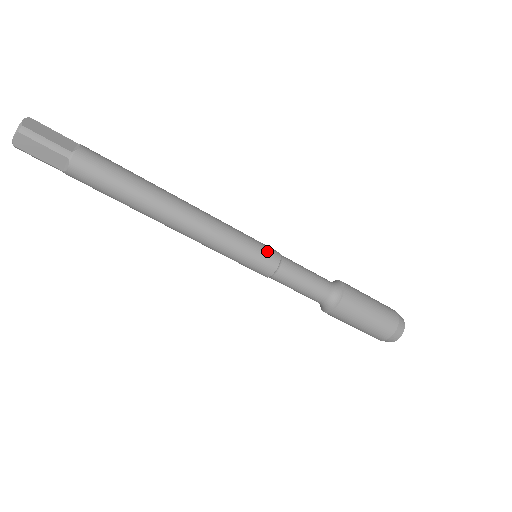
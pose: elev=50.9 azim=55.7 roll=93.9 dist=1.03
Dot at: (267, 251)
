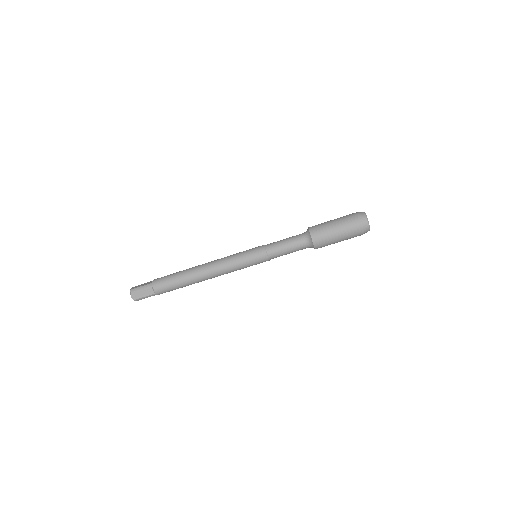
Dot at: (255, 248)
